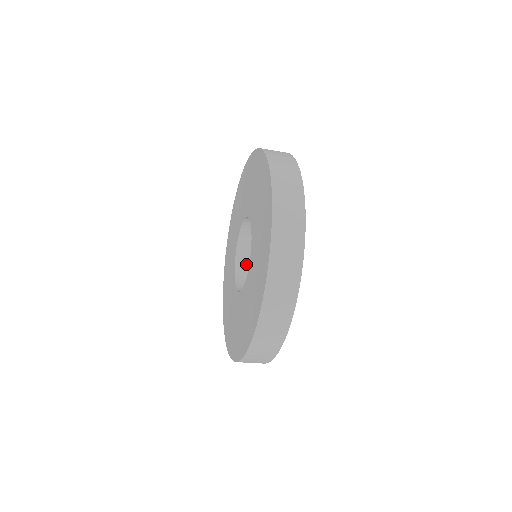
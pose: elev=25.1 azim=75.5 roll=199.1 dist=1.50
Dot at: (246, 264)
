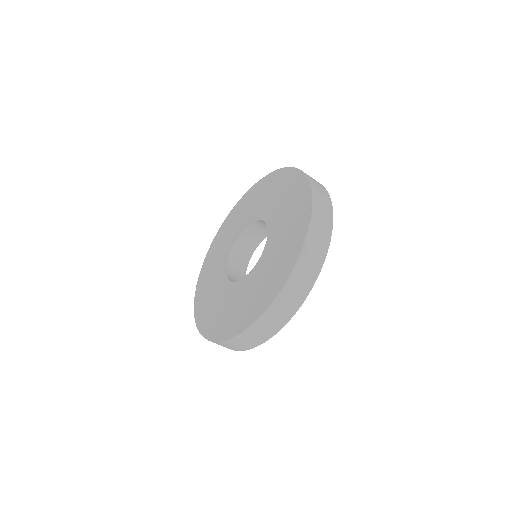
Dot at: (235, 278)
